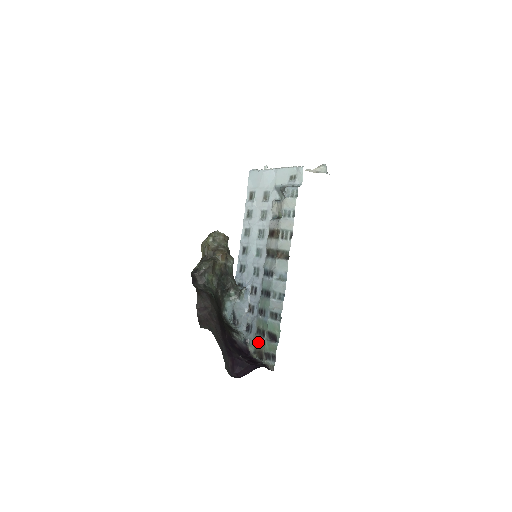
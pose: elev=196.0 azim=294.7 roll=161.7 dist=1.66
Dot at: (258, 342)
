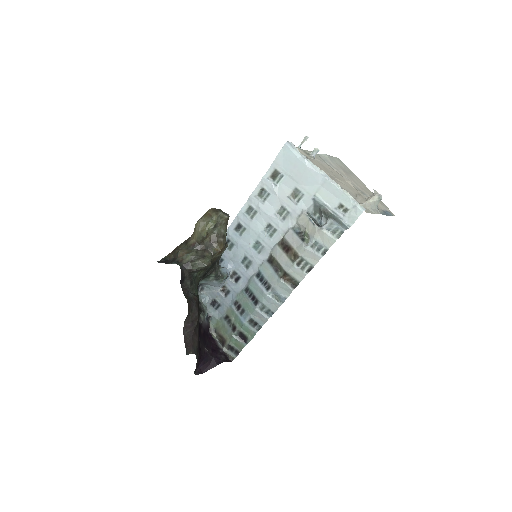
Dot at: (224, 328)
